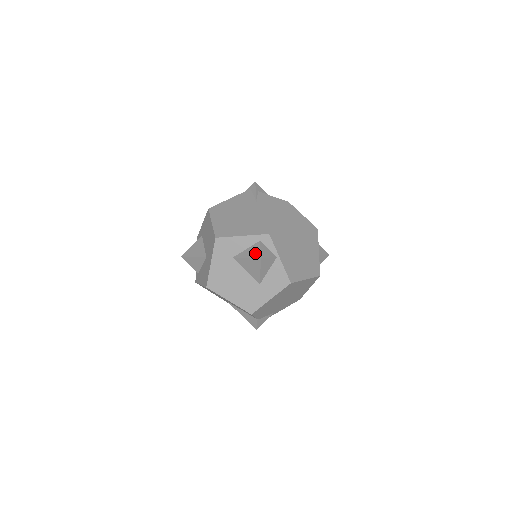
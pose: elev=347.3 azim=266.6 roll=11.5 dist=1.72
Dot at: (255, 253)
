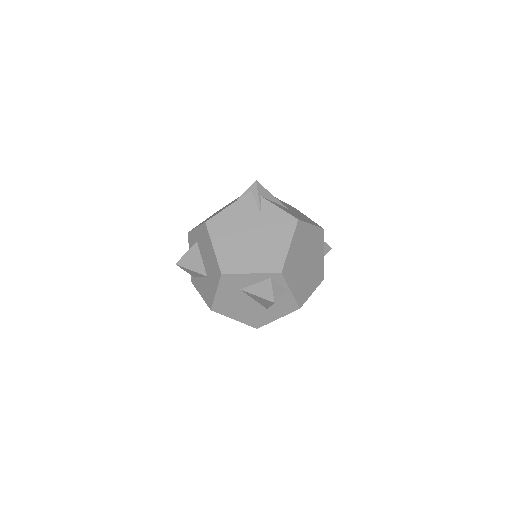
Dot at: (267, 294)
